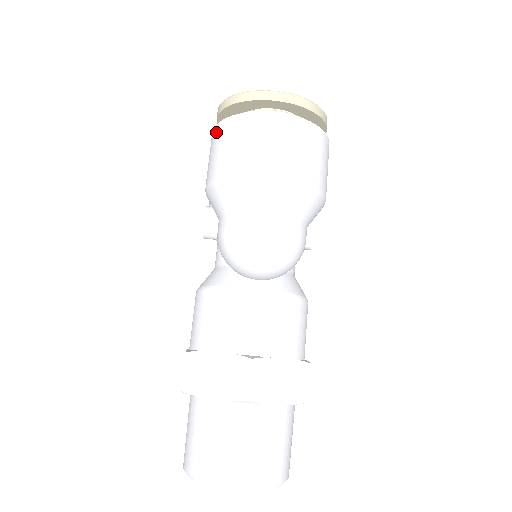
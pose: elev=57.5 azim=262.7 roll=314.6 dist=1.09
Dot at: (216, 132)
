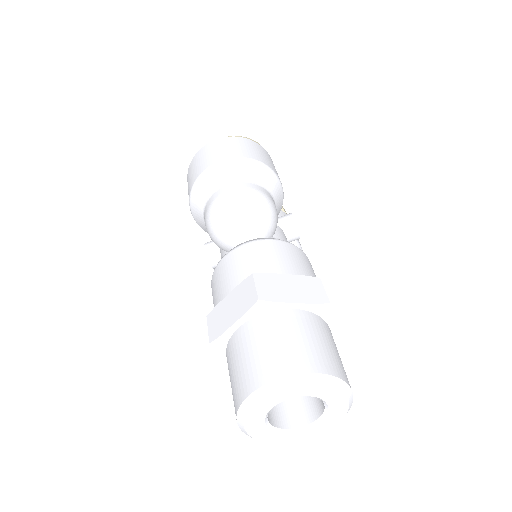
Dot at: (187, 180)
